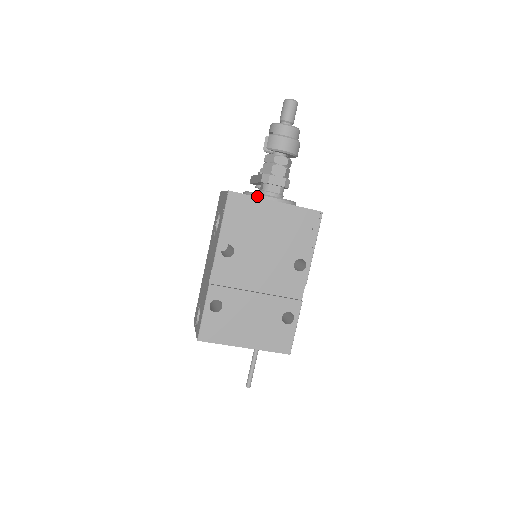
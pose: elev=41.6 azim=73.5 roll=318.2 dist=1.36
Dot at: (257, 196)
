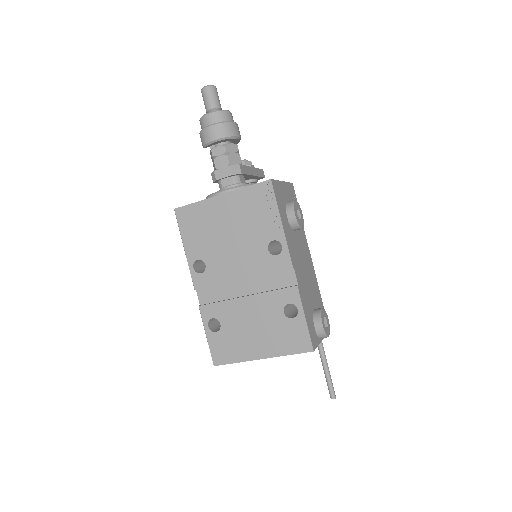
Dot at: occluded
